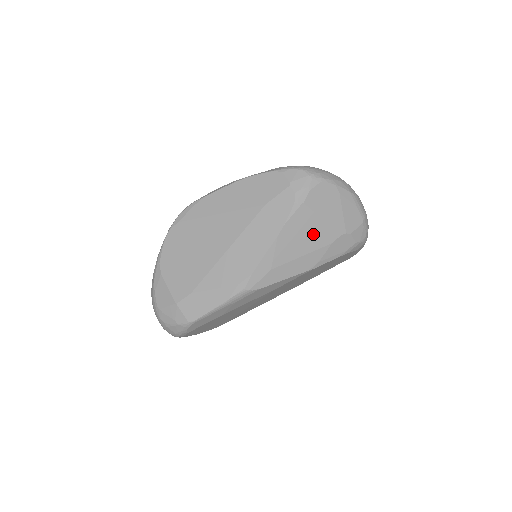
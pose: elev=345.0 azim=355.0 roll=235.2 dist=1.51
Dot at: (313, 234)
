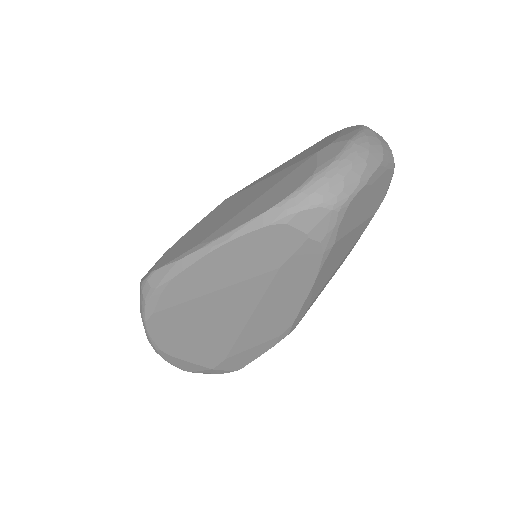
Dot at: (347, 245)
